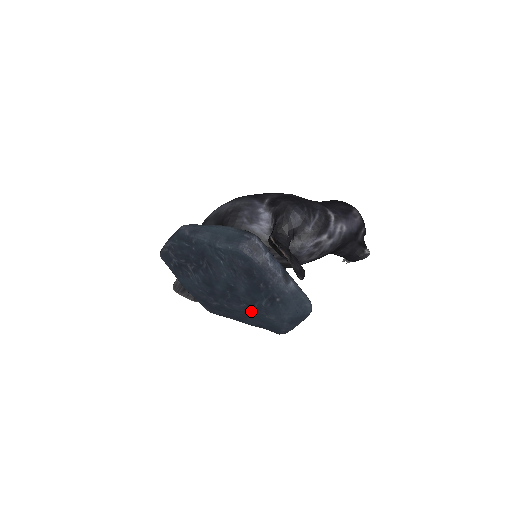
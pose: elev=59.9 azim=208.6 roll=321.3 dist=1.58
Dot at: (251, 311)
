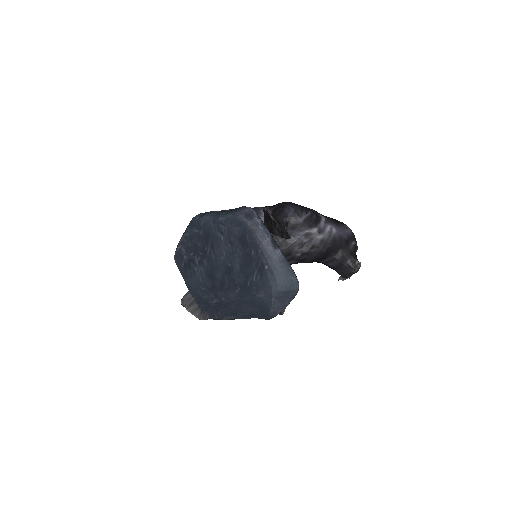
Dot at: (244, 295)
